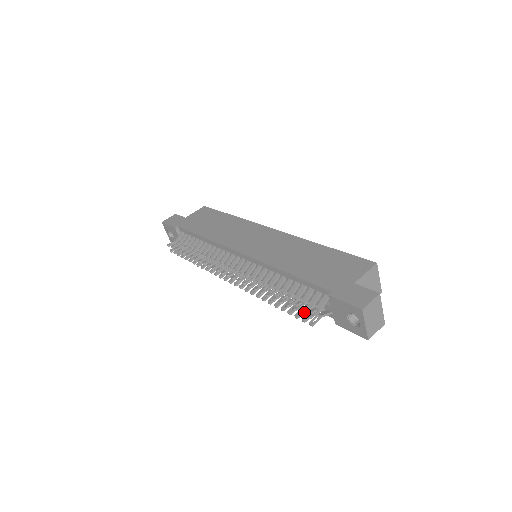
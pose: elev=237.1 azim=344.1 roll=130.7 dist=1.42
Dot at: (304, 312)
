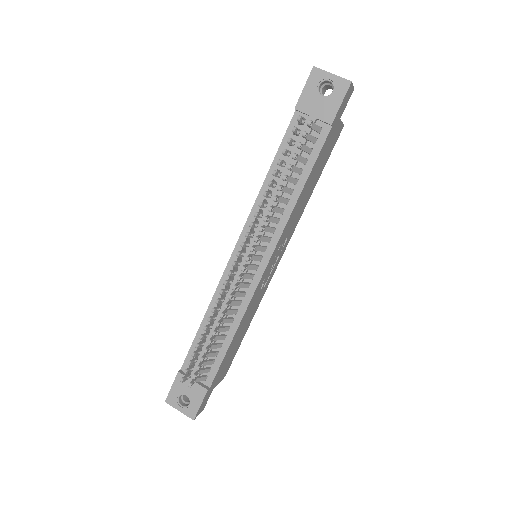
Dot at: (295, 127)
